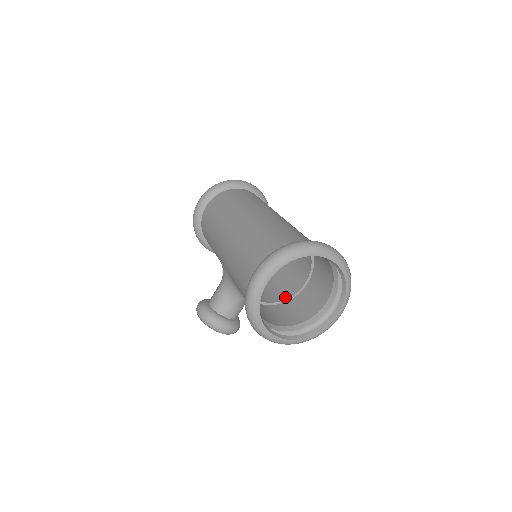
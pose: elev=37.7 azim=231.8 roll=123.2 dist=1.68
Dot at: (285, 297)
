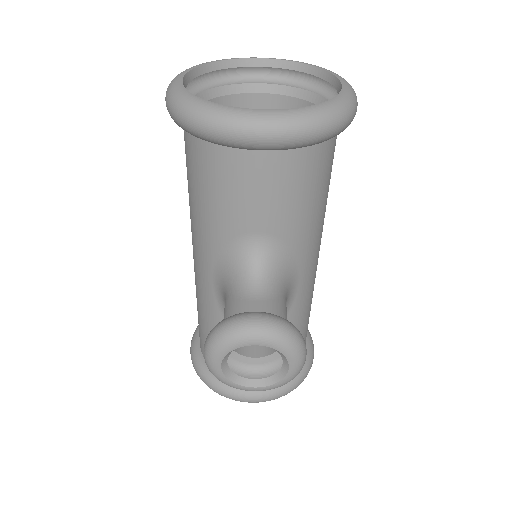
Dot at: occluded
